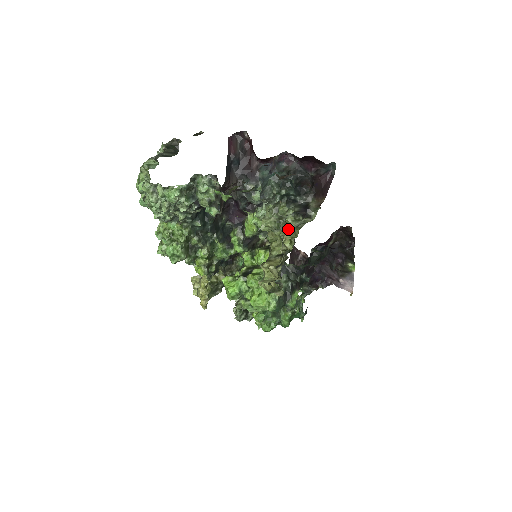
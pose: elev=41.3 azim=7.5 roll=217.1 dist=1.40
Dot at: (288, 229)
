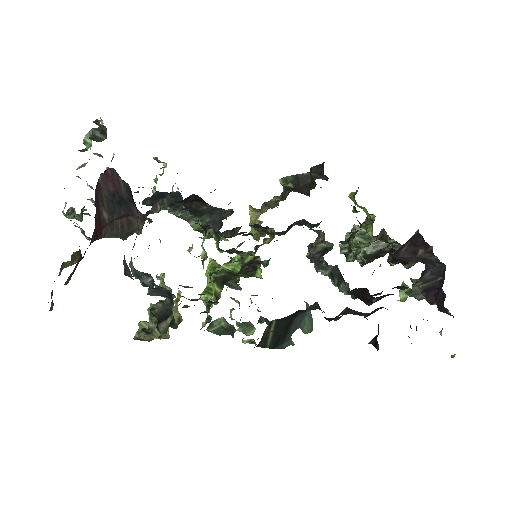
Dot at: occluded
